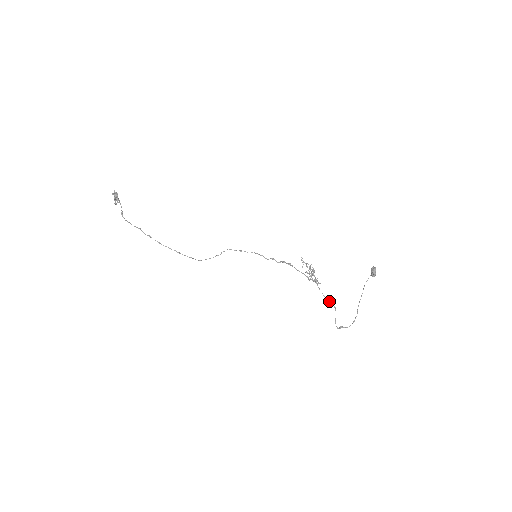
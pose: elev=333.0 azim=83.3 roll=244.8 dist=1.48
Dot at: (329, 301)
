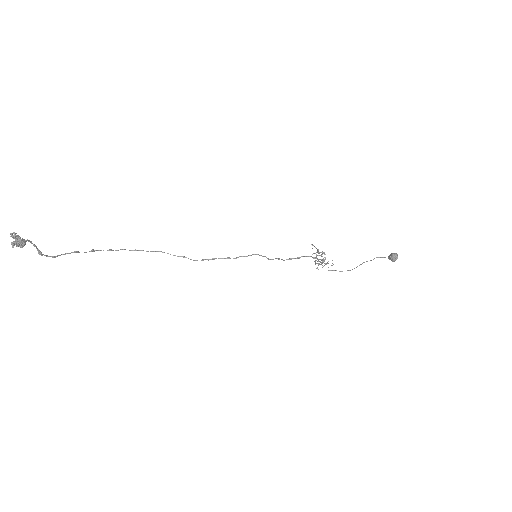
Dot at: occluded
